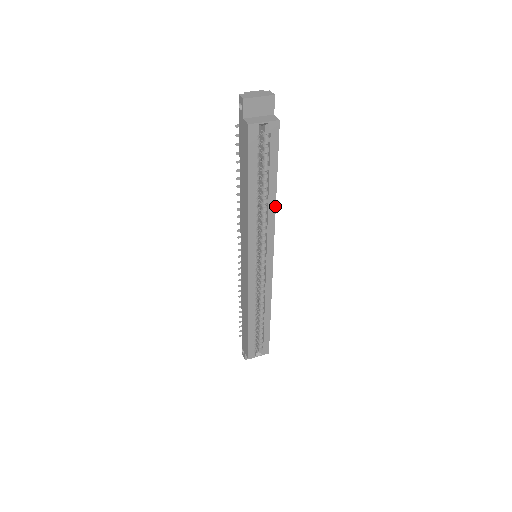
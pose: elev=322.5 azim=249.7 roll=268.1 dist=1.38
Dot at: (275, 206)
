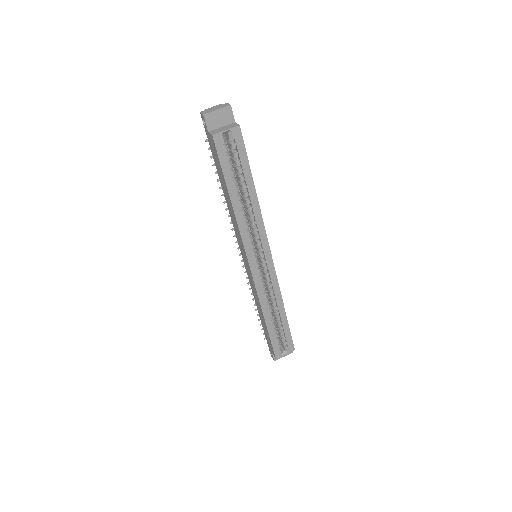
Dot at: (258, 204)
